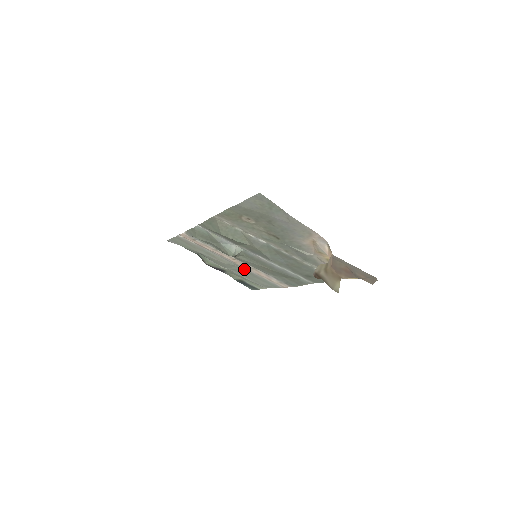
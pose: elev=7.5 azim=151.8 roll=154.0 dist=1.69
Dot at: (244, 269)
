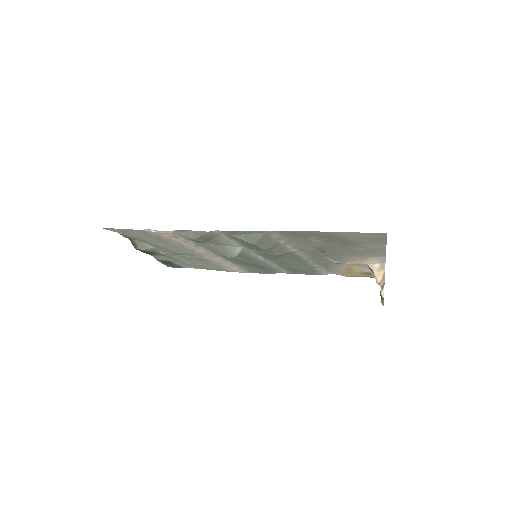
Dot at: (205, 259)
